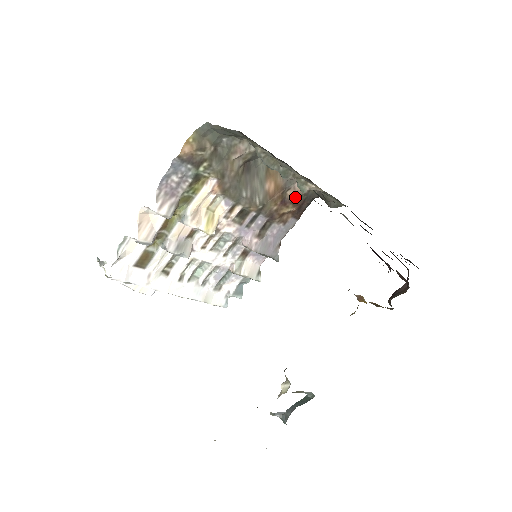
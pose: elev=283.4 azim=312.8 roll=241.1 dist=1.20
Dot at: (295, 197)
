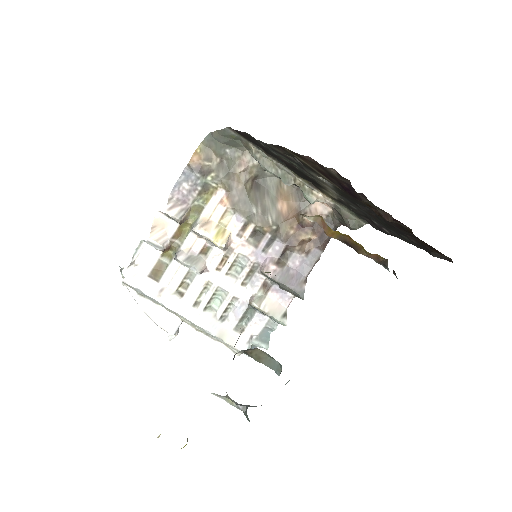
Dot at: (313, 222)
